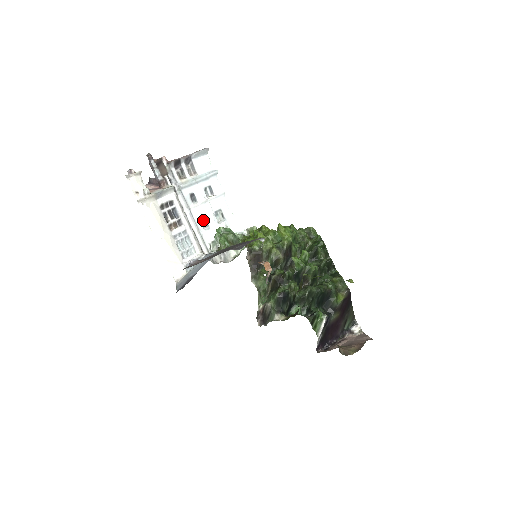
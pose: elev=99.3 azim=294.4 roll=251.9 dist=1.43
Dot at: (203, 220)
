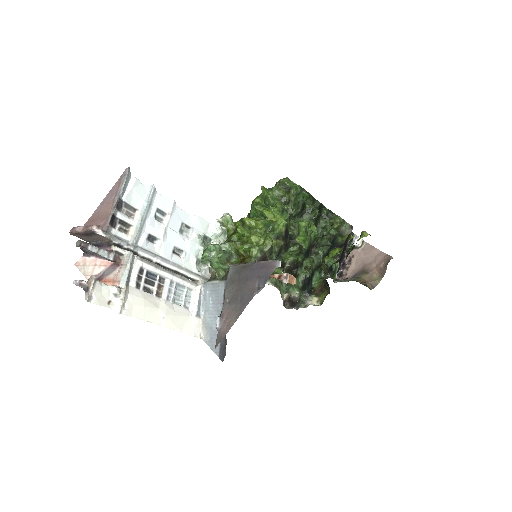
Dot at: (175, 251)
